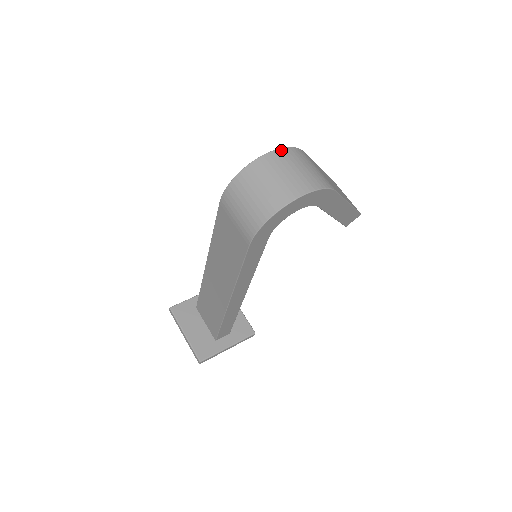
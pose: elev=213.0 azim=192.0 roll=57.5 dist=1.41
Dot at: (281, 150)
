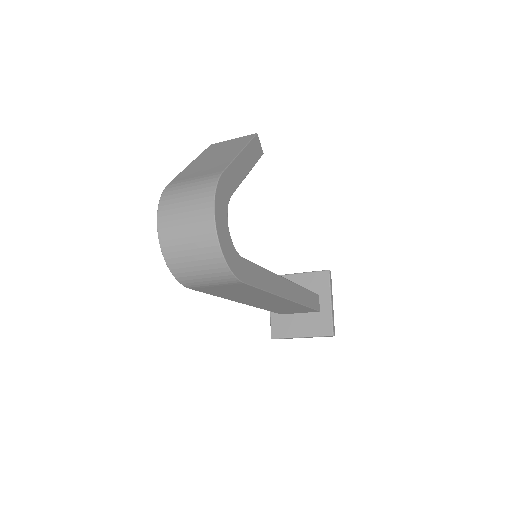
Dot at: (159, 214)
